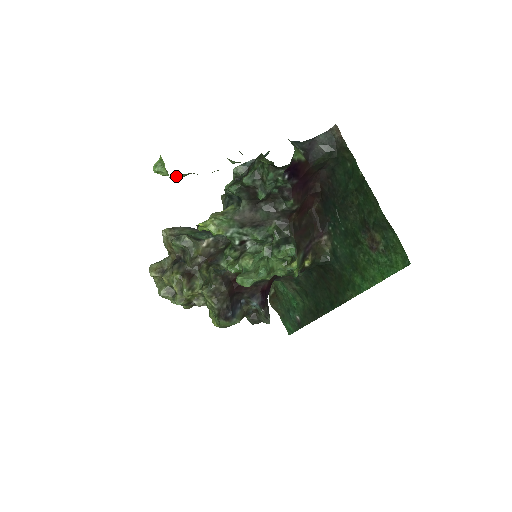
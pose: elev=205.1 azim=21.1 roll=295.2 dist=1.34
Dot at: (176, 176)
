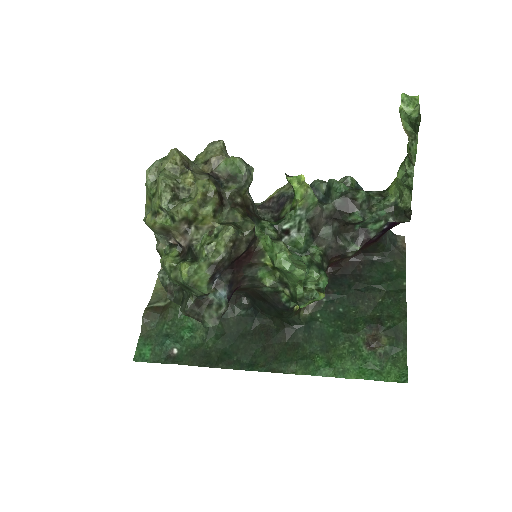
Dot at: (404, 122)
